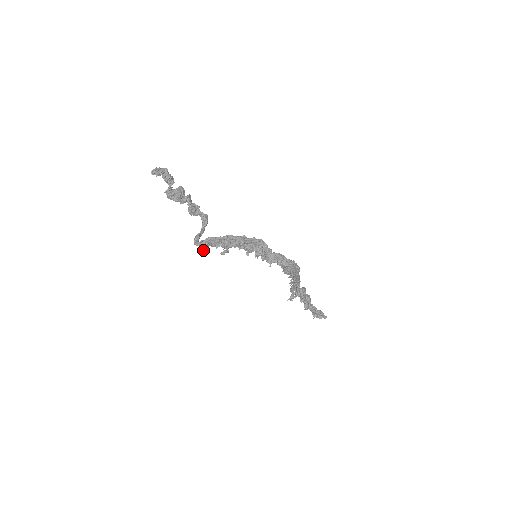
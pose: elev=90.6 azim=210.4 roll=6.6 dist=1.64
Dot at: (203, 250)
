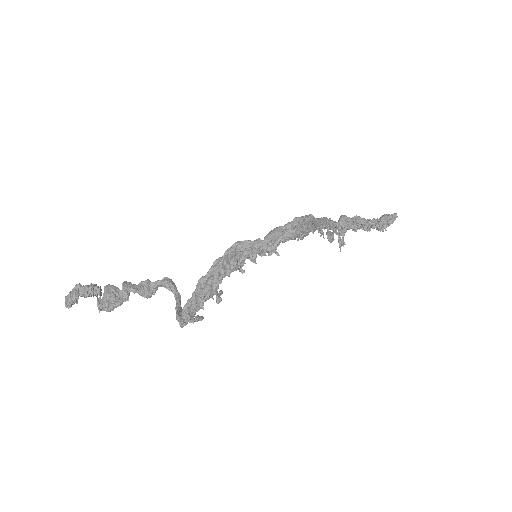
Dot at: occluded
